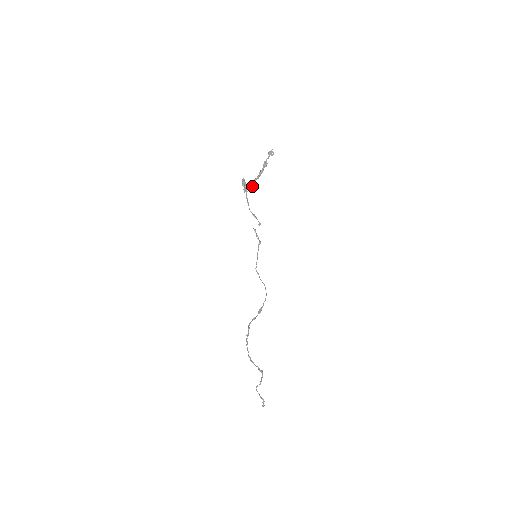
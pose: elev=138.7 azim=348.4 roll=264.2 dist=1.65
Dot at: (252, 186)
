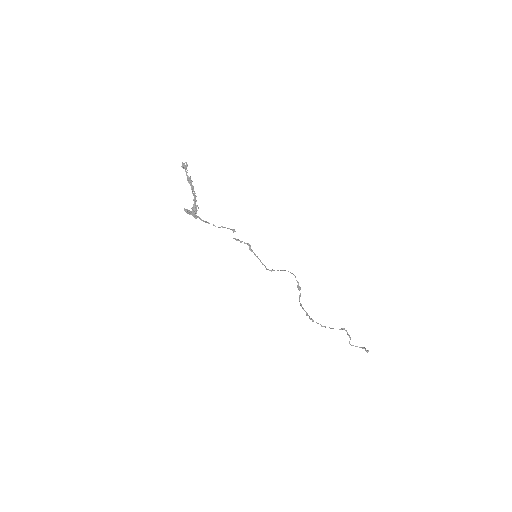
Dot at: occluded
